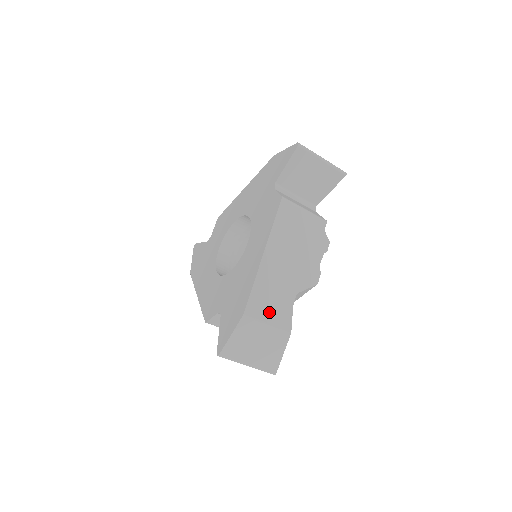
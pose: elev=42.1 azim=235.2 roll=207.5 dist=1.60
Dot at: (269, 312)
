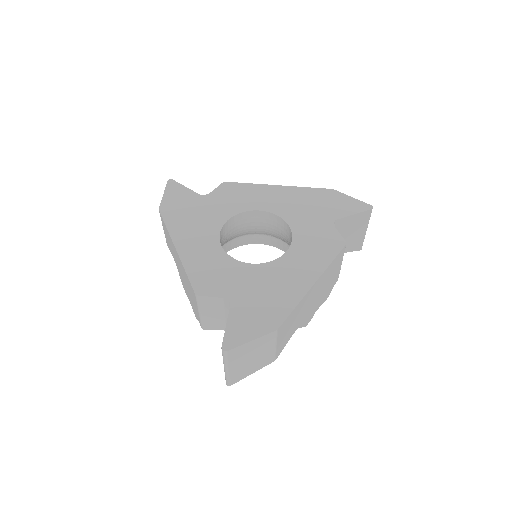
Dot at: (283, 336)
